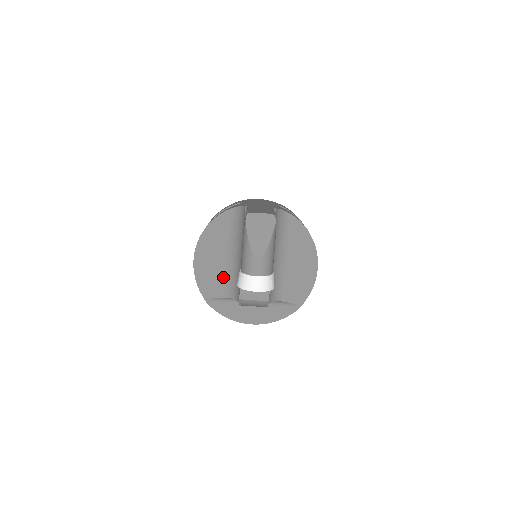
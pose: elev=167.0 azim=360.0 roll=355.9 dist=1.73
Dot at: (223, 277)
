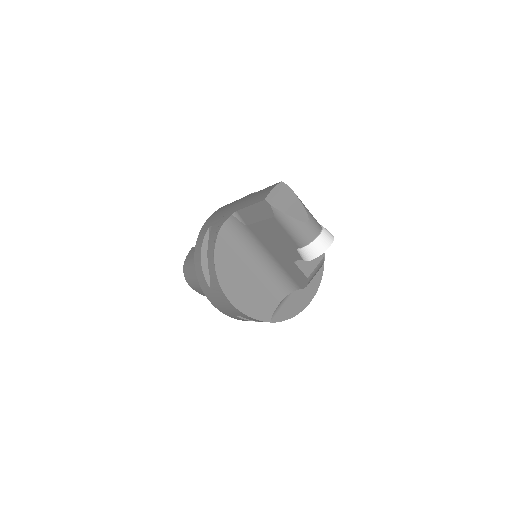
Dot at: (264, 289)
